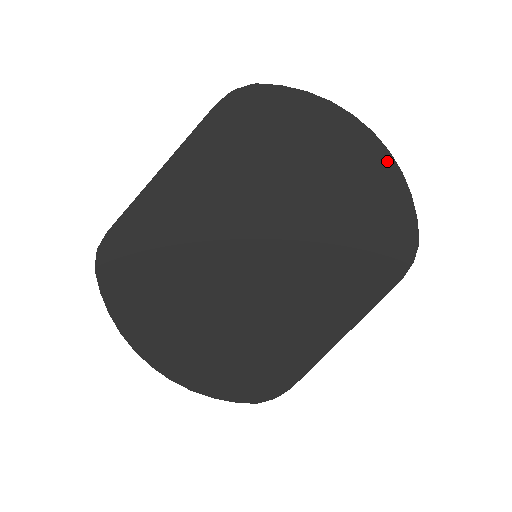
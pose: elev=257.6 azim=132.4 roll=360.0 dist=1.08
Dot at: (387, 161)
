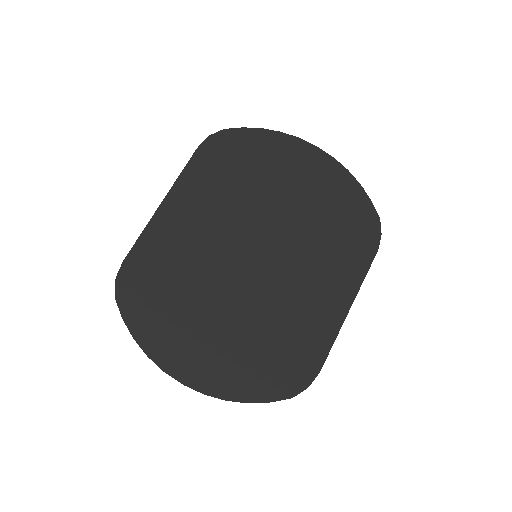
Dot at: (335, 164)
